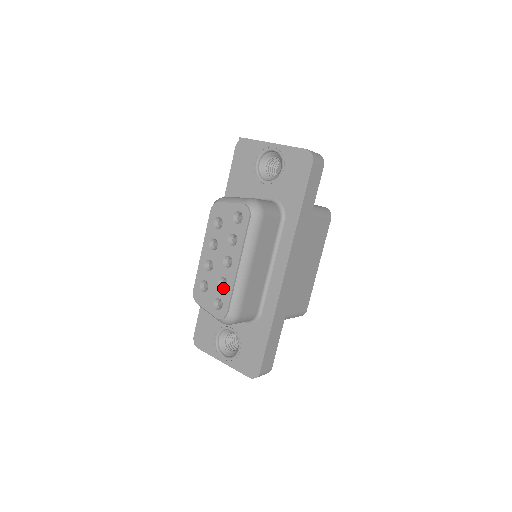
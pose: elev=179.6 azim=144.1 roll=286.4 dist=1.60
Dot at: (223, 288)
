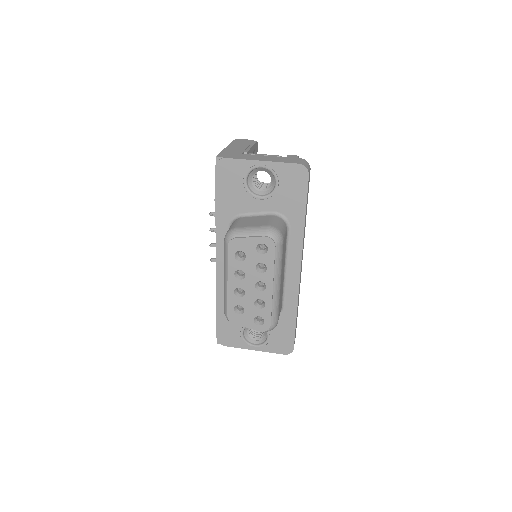
Dot at: (261, 308)
